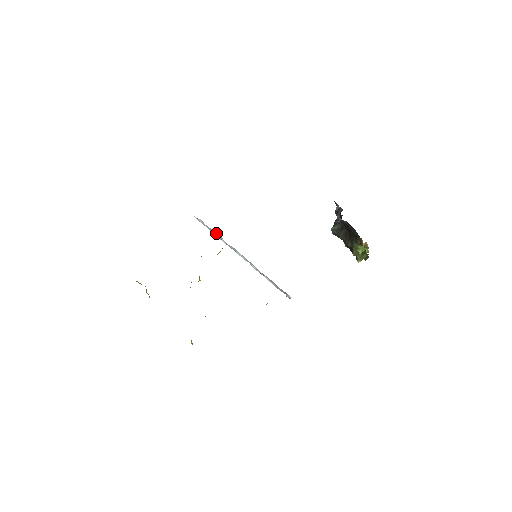
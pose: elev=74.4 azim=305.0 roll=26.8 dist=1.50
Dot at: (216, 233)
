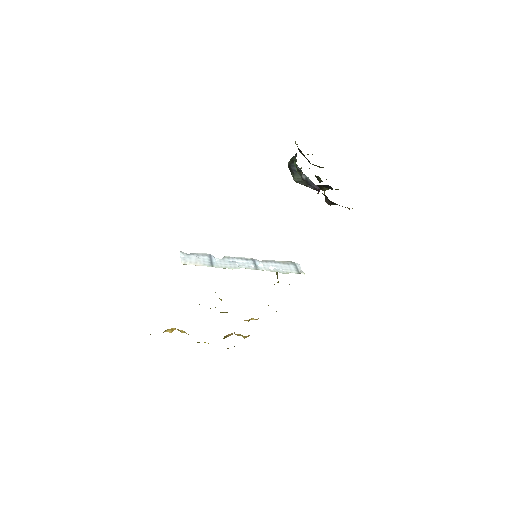
Dot at: (205, 255)
